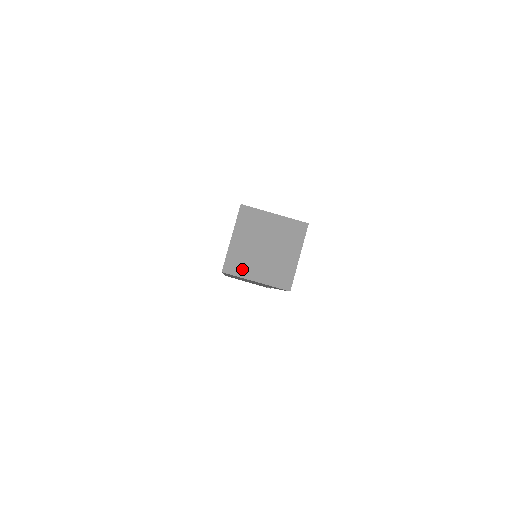
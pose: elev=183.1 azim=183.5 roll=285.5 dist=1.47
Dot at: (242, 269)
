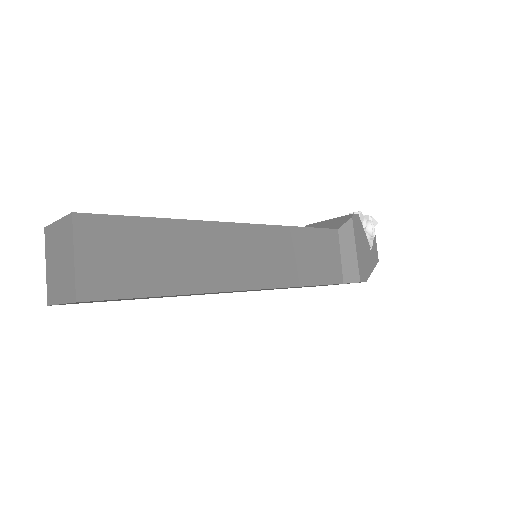
Dot at: (54, 295)
